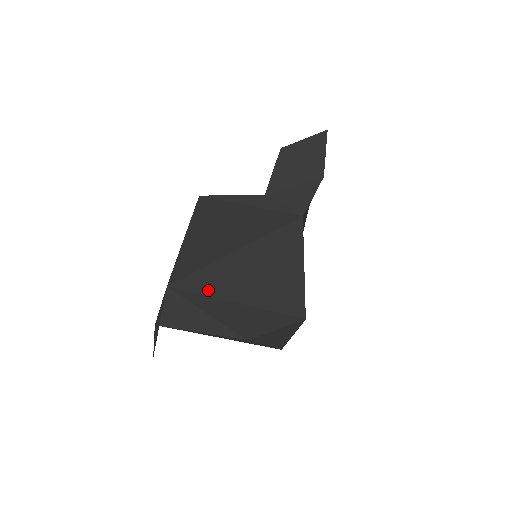
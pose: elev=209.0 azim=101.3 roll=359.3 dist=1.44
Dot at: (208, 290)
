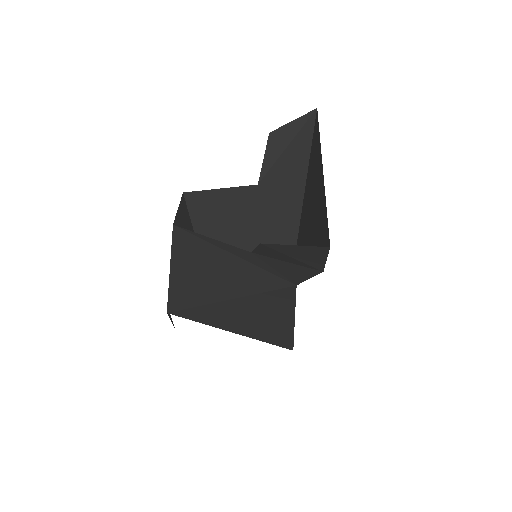
Dot at: (204, 321)
